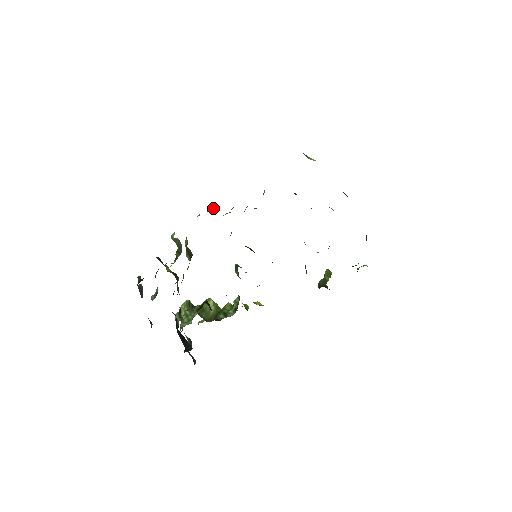
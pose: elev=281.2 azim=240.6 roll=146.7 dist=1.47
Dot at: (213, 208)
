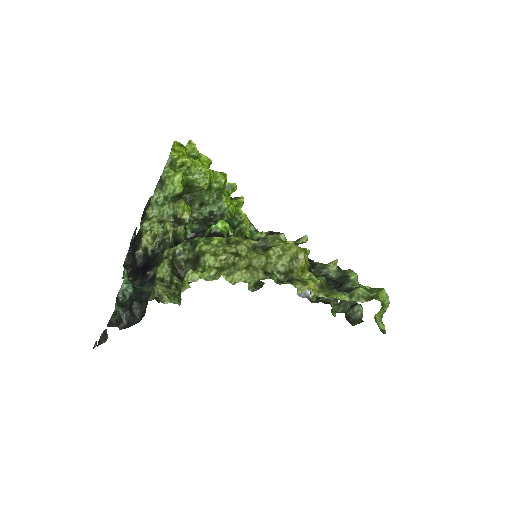
Dot at: (255, 284)
